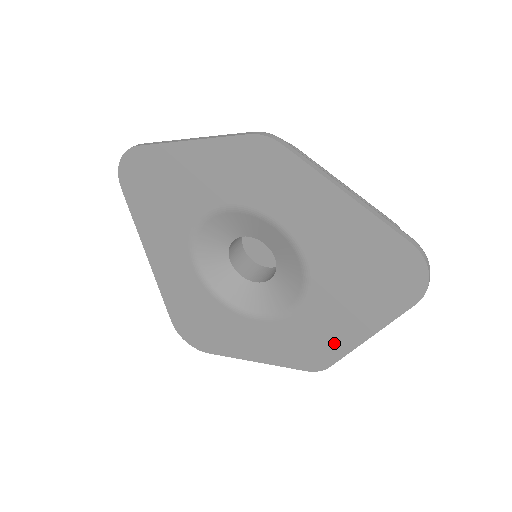
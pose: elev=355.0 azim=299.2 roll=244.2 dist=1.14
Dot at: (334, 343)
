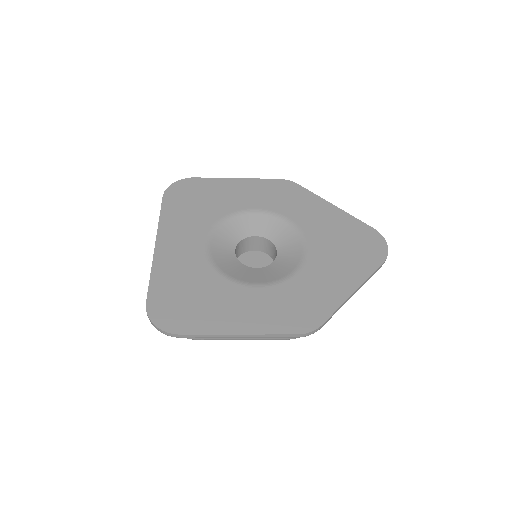
Dot at: (326, 300)
